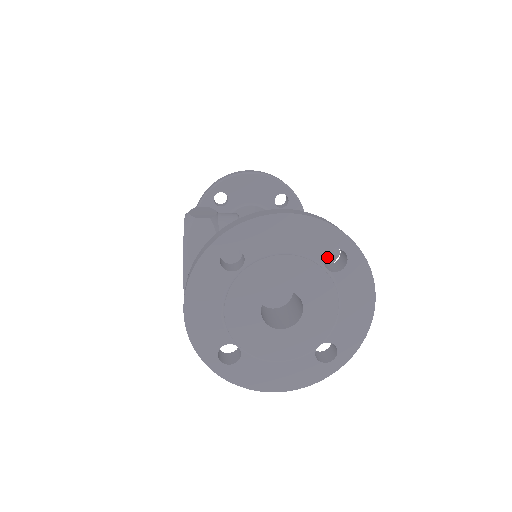
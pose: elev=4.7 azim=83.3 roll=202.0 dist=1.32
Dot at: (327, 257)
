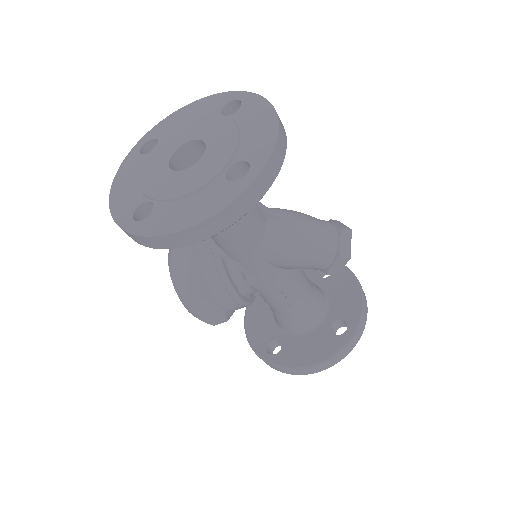
Dot at: (329, 228)
